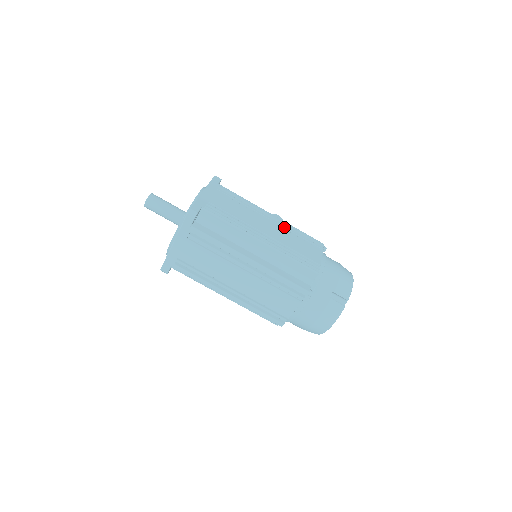
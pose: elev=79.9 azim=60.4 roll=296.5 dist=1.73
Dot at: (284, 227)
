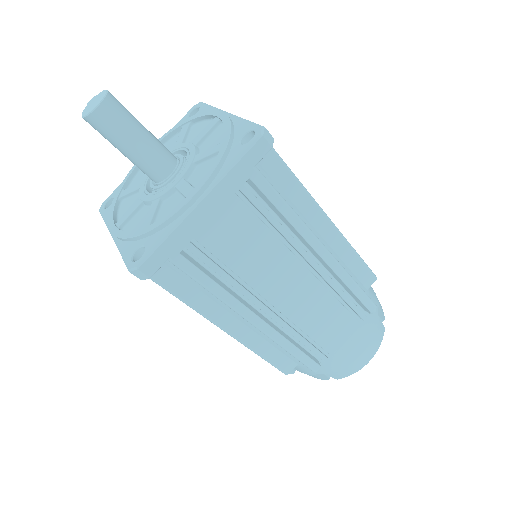
Dot at: occluded
